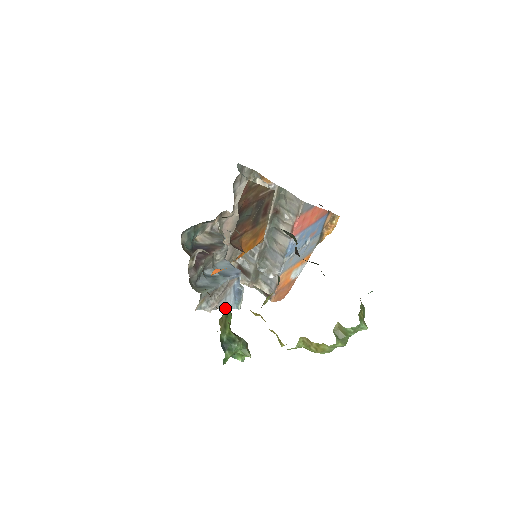
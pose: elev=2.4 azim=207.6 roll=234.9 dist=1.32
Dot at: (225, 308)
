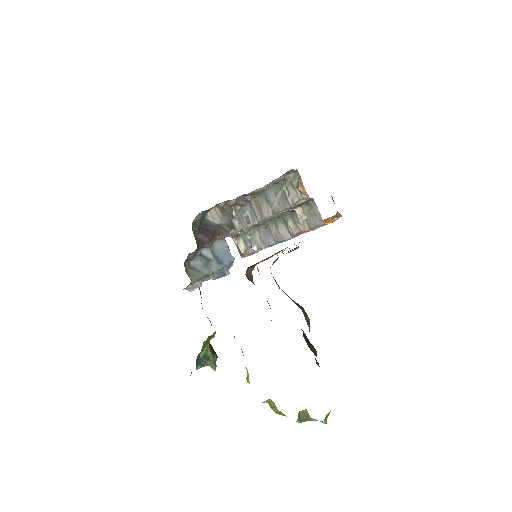
Dot at: occluded
